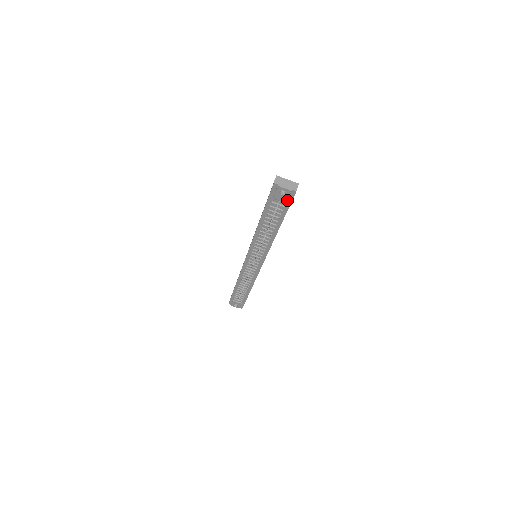
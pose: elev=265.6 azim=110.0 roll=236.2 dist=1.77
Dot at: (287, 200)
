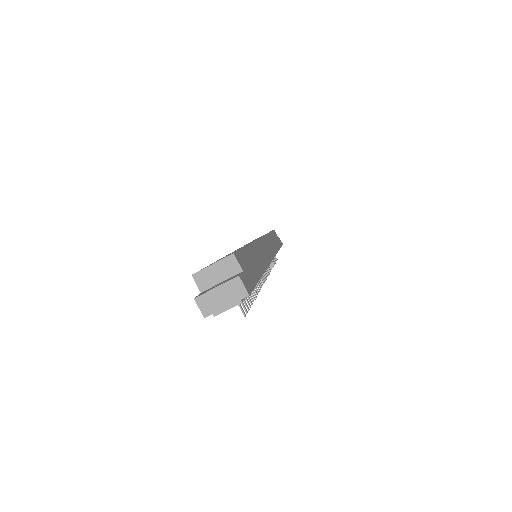
Dot at: occluded
